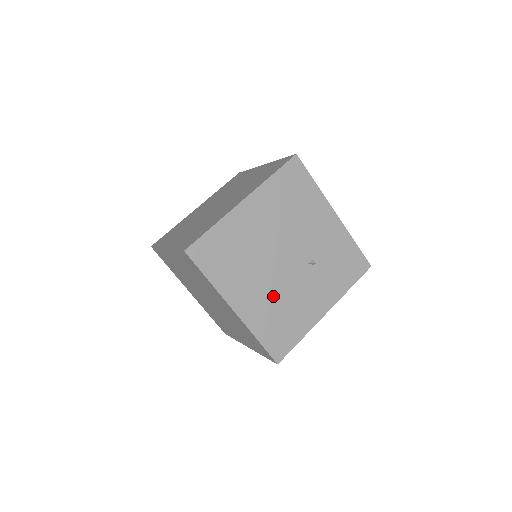
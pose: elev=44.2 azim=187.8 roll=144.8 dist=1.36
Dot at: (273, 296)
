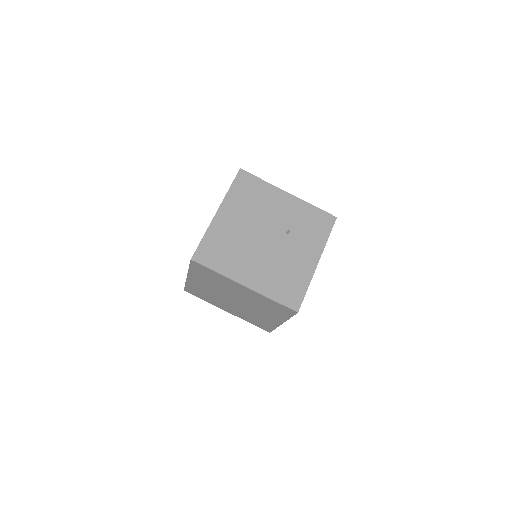
Dot at: (270, 266)
